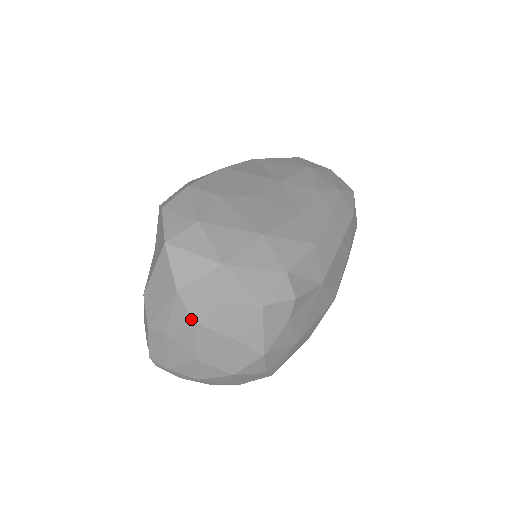
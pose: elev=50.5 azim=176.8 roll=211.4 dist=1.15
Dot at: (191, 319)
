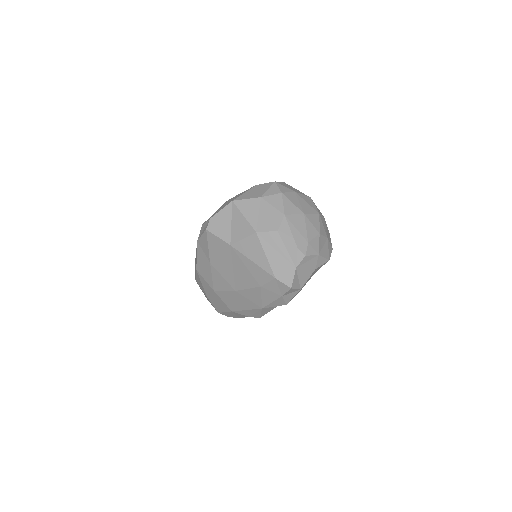
Dot at: (279, 194)
